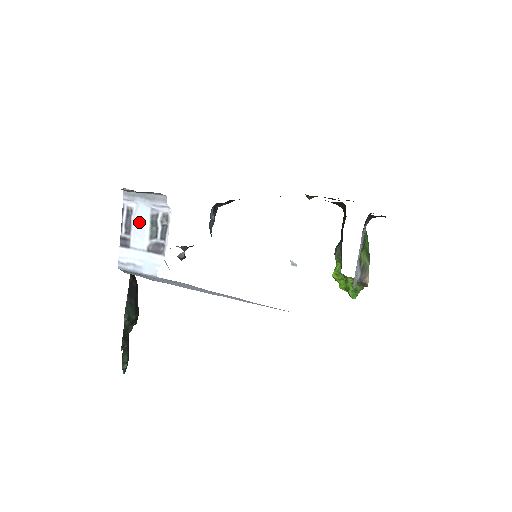
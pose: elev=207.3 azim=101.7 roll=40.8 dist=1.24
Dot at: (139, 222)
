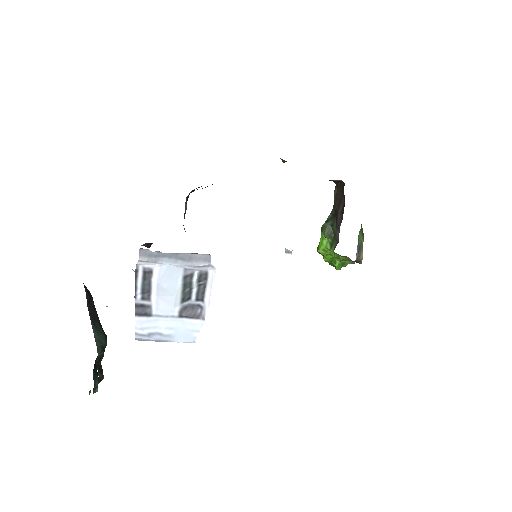
Dot at: (166, 286)
